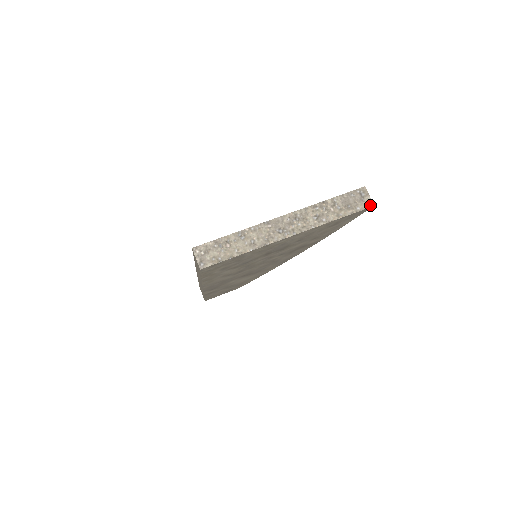
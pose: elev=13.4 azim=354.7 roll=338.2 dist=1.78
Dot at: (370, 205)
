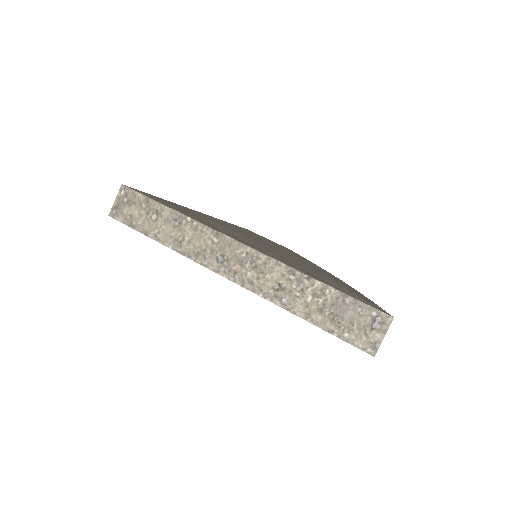
Dot at: (369, 349)
